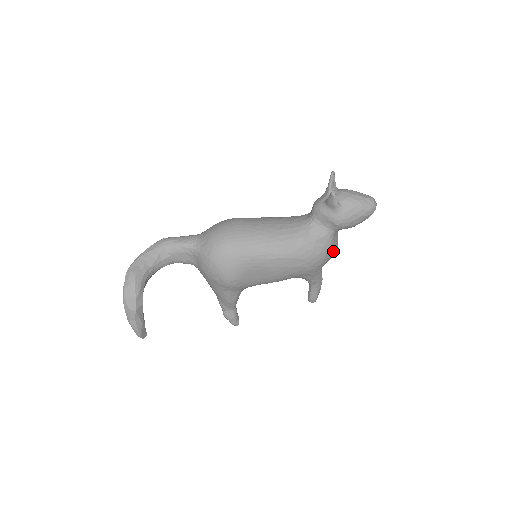
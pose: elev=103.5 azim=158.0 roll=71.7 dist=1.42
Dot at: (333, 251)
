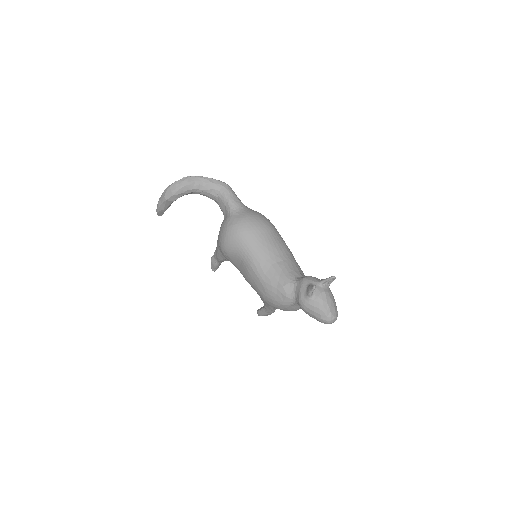
Dot at: (288, 310)
